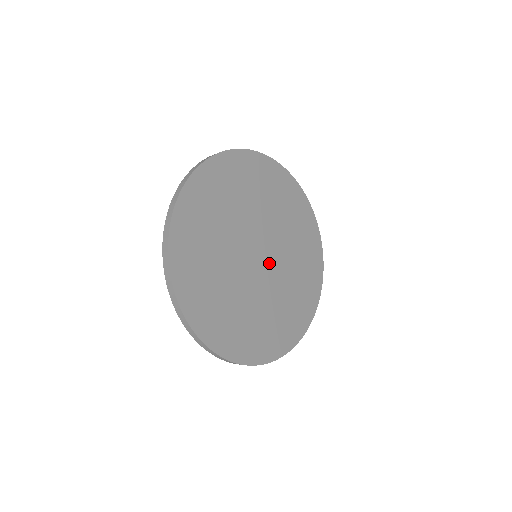
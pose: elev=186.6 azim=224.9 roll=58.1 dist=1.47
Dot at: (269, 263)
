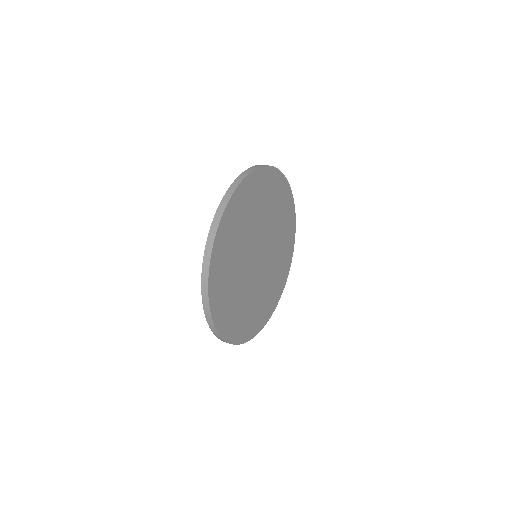
Dot at: (262, 264)
